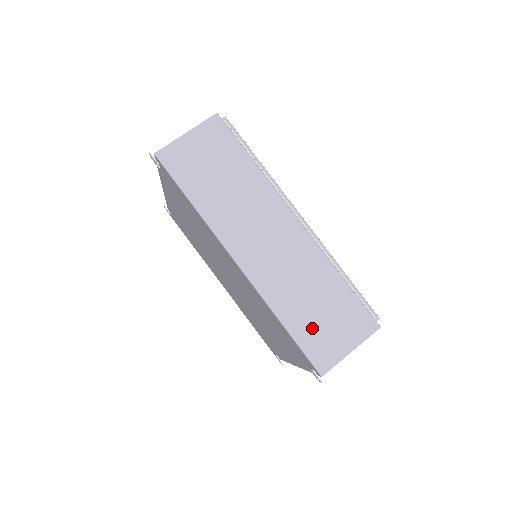
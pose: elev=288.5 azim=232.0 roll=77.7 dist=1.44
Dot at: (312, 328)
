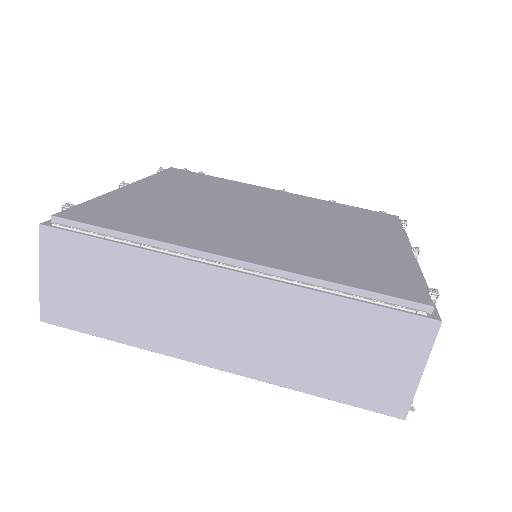
Dot at: (351, 379)
